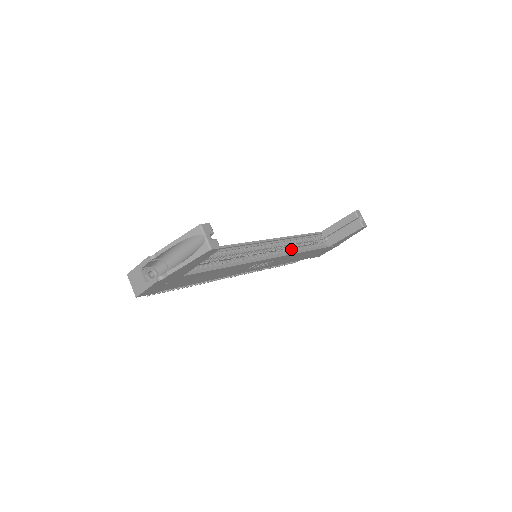
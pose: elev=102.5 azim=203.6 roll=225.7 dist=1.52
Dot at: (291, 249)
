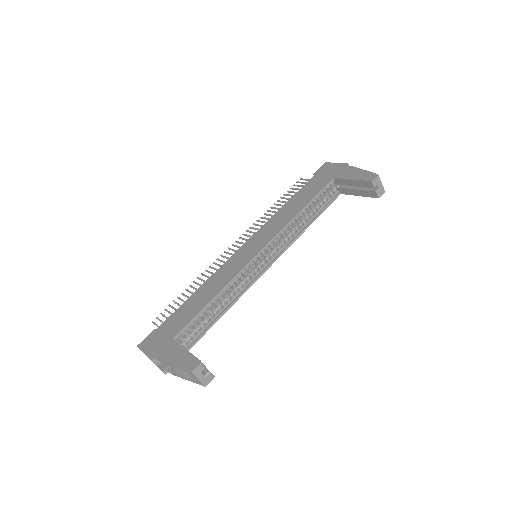
Dot at: (294, 231)
